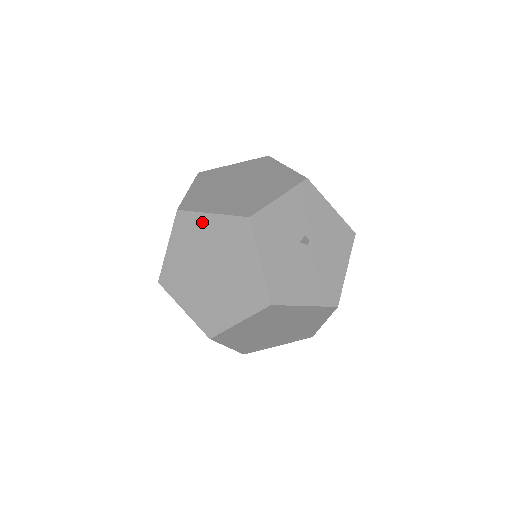
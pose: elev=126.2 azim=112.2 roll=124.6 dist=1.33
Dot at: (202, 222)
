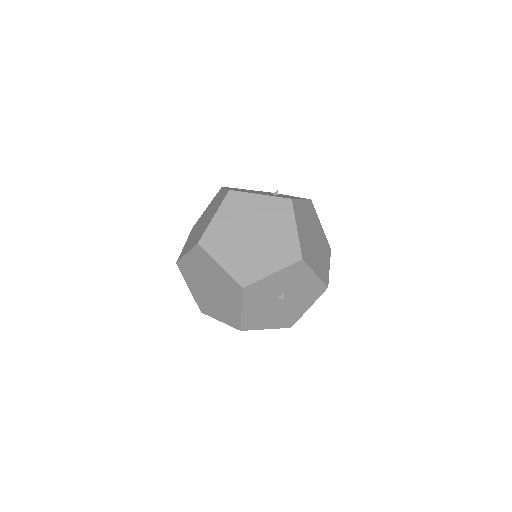
Dot at: (212, 263)
